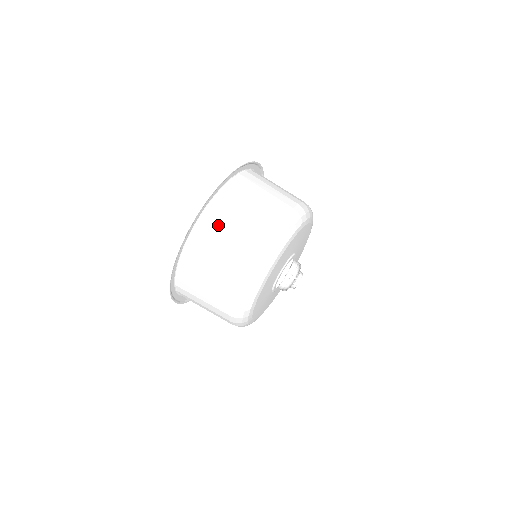
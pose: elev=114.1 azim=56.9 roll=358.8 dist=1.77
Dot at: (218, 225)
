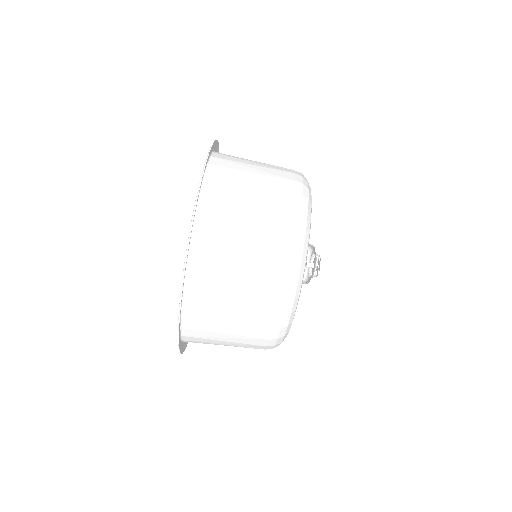
Dot at: occluded
